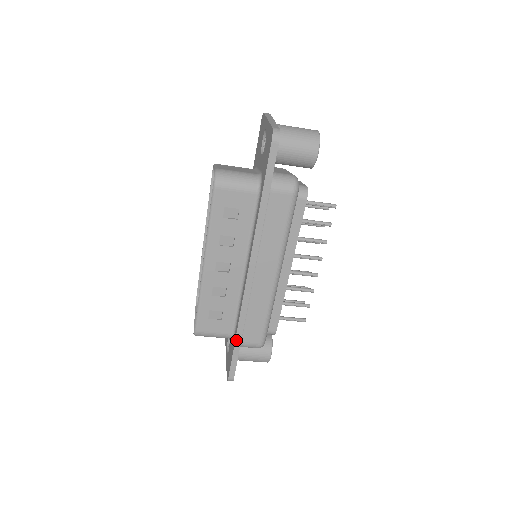
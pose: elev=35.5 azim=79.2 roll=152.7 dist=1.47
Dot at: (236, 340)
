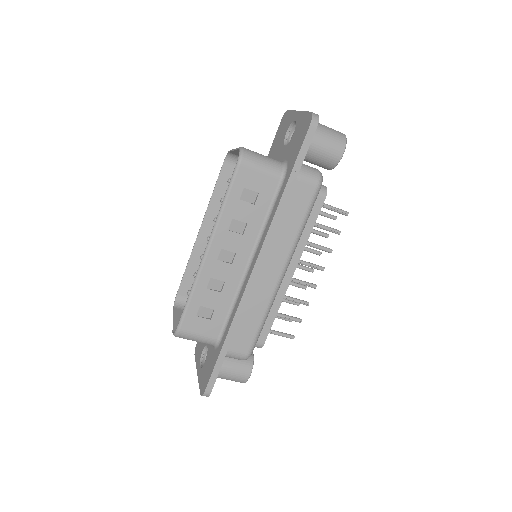
Dot at: (224, 344)
